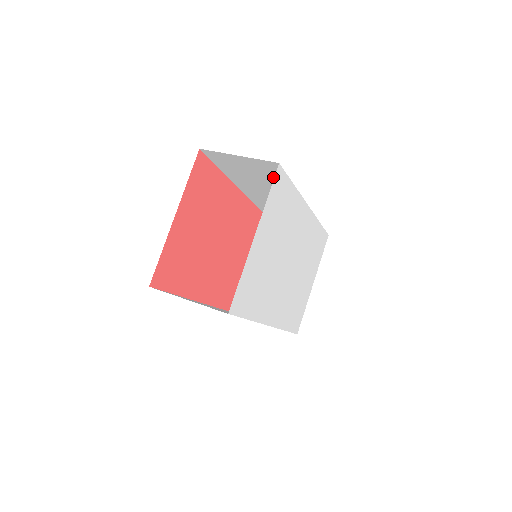
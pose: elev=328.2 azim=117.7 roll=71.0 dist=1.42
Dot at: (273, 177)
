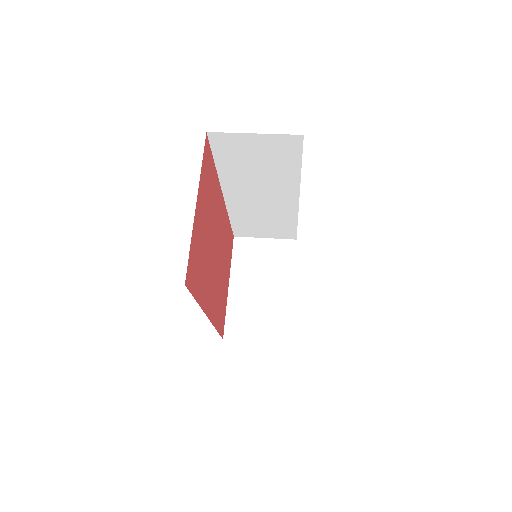
Dot at: (281, 160)
